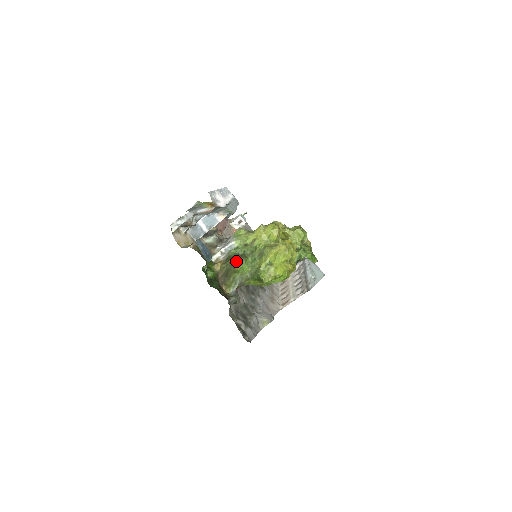
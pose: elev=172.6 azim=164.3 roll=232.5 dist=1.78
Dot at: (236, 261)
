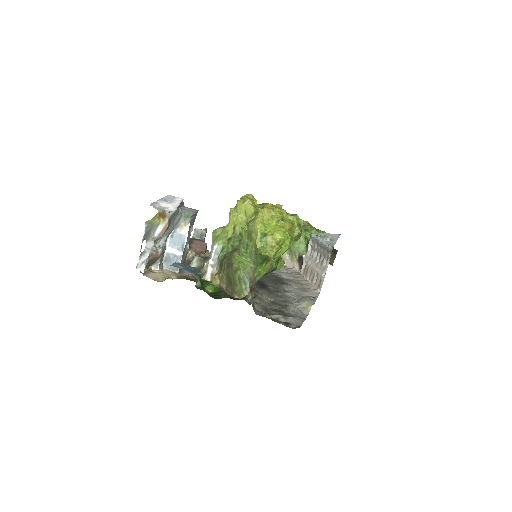
Dot at: (229, 260)
